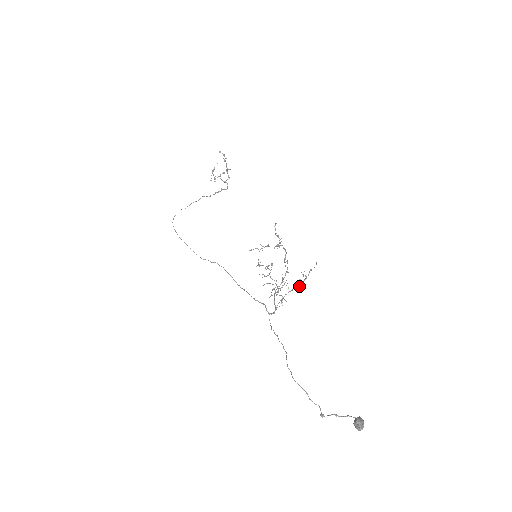
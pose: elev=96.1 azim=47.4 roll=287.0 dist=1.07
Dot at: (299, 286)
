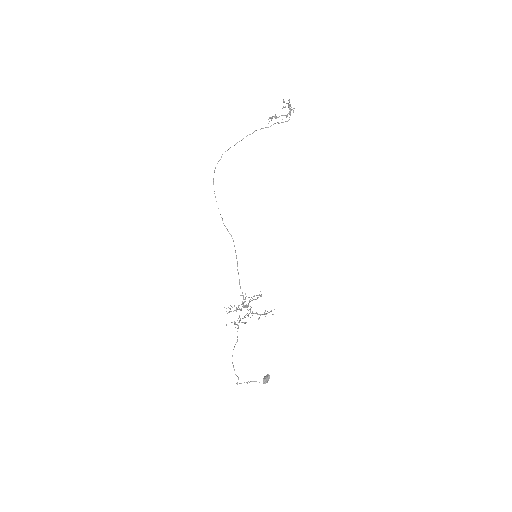
Dot at: (261, 314)
